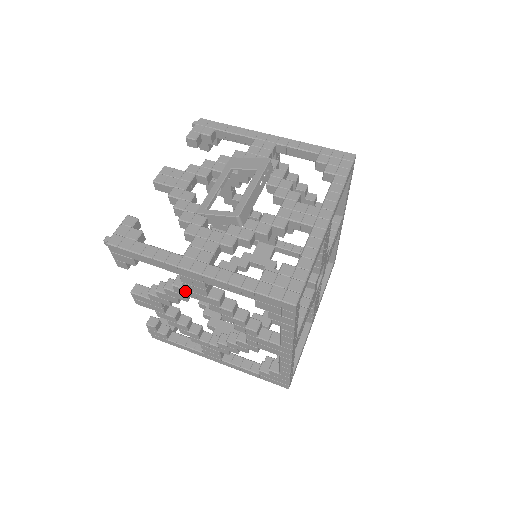
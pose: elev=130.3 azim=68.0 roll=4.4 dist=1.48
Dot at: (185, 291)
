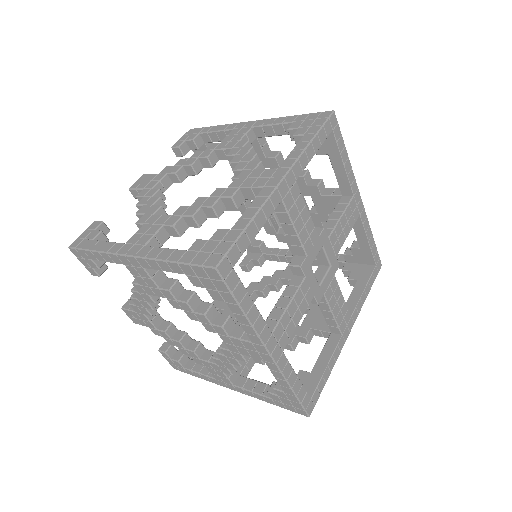
Dot at: (220, 144)
